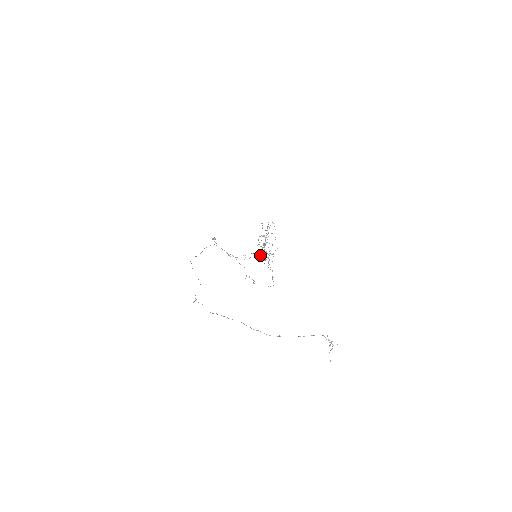
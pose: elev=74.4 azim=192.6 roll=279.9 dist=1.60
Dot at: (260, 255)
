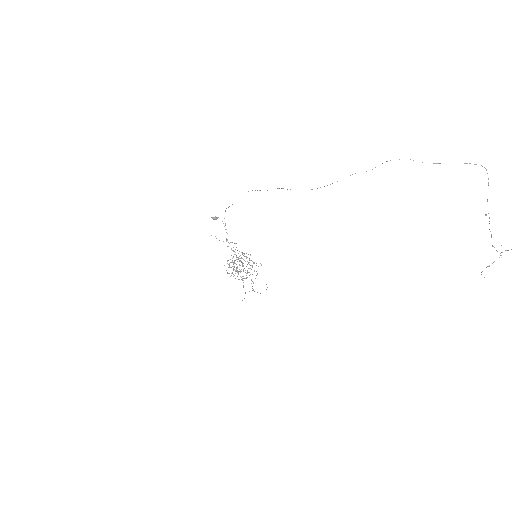
Dot at: occluded
